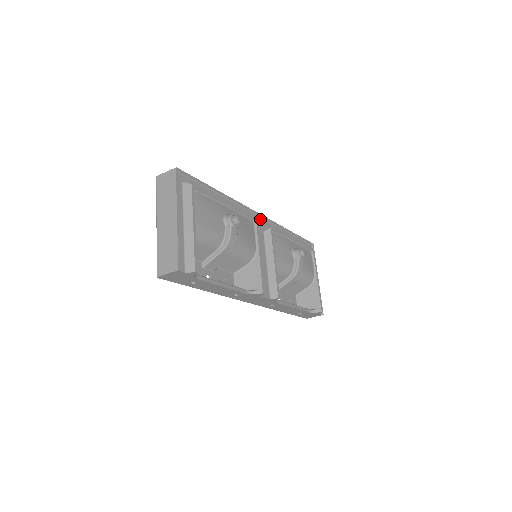
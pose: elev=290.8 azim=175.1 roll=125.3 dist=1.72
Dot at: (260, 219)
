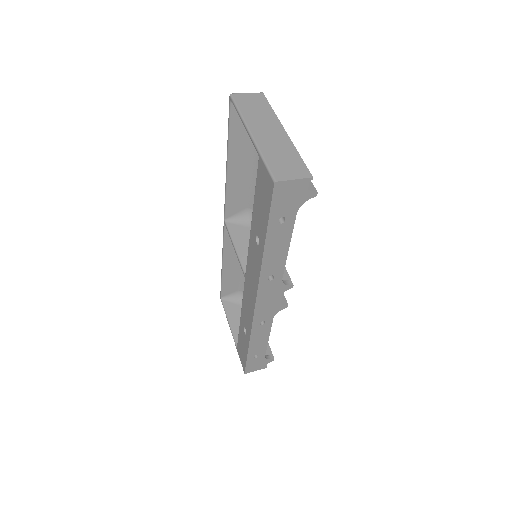
Dot at: occluded
